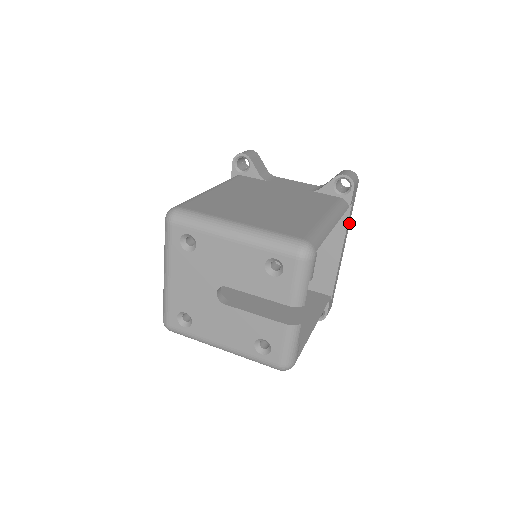
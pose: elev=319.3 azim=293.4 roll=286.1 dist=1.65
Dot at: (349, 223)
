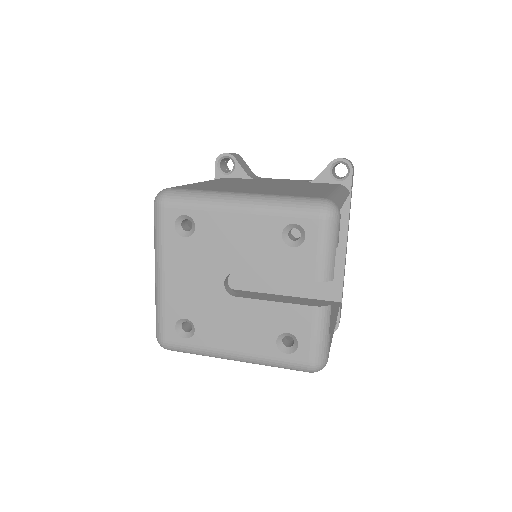
Dot at: occluded
